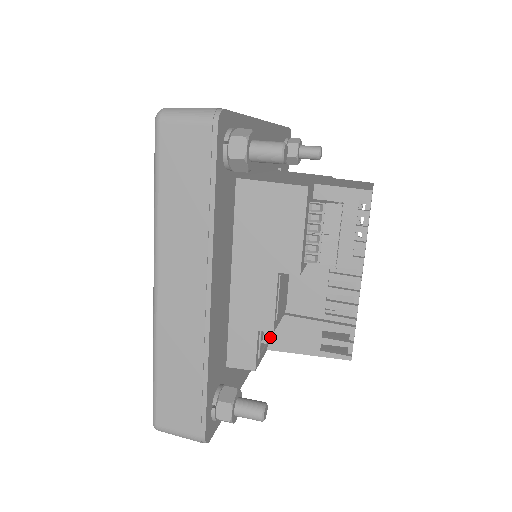
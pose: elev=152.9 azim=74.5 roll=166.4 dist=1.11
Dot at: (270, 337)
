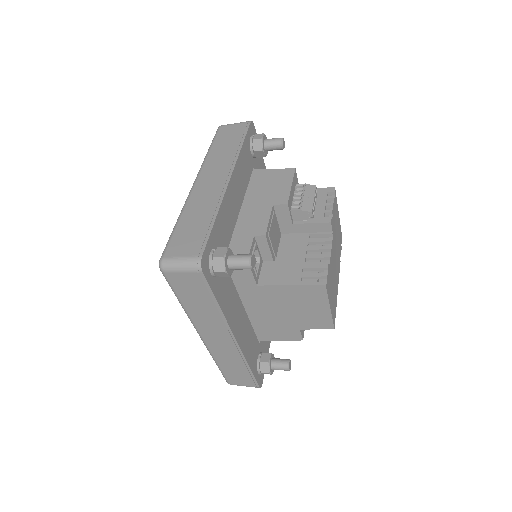
Dot at: (261, 276)
